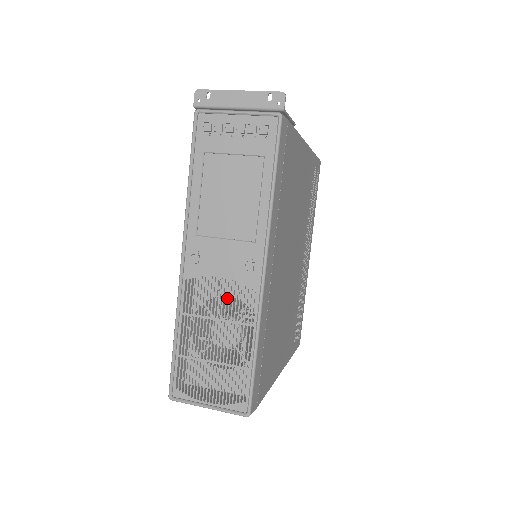
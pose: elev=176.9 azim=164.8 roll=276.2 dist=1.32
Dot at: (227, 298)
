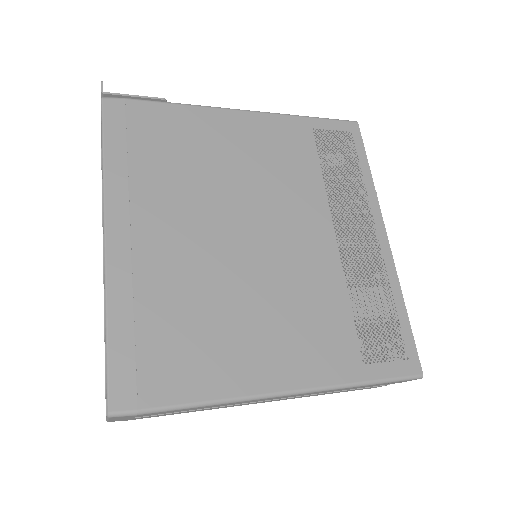
Dot at: occluded
